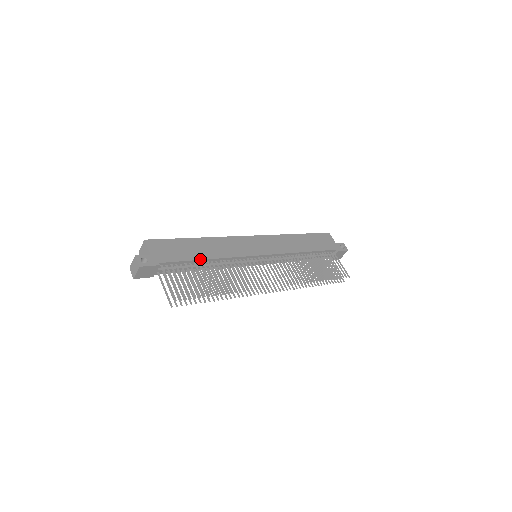
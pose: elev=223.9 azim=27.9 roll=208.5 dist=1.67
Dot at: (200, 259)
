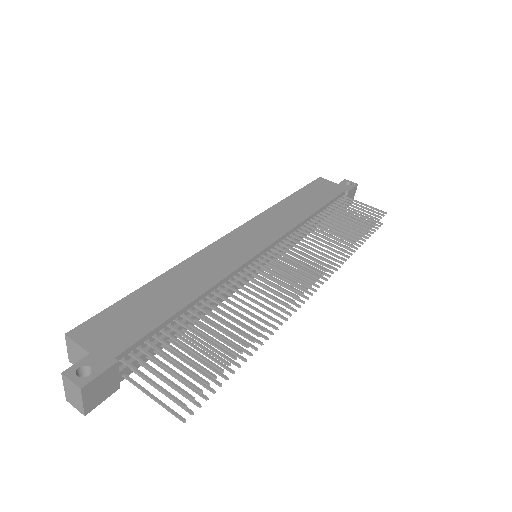
Dot at: (180, 308)
